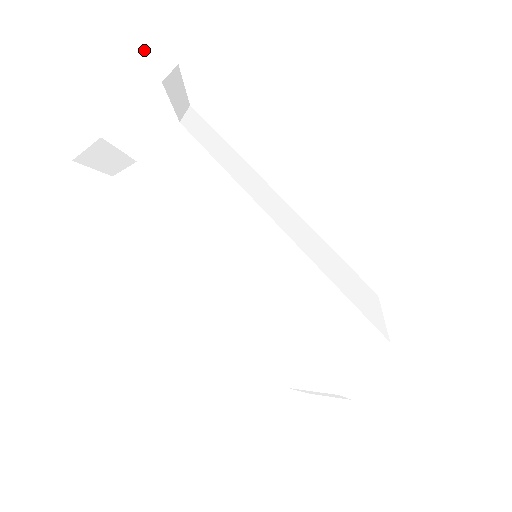
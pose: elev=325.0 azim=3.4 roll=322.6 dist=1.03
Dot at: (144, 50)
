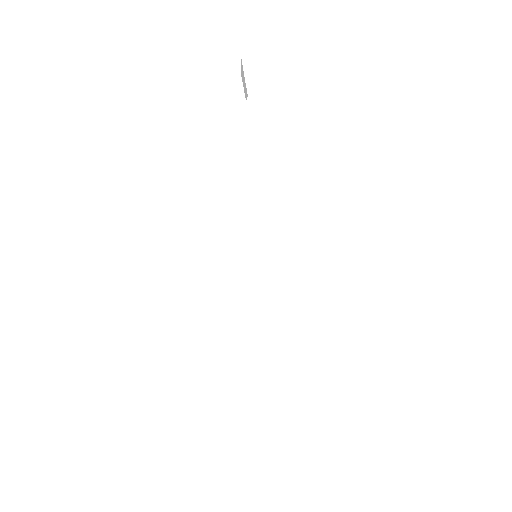
Dot at: (337, 49)
